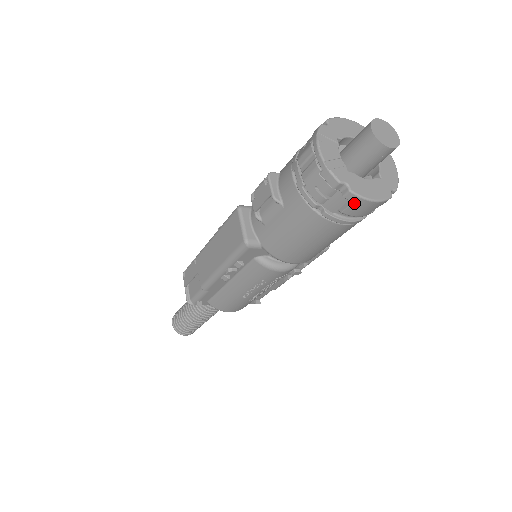
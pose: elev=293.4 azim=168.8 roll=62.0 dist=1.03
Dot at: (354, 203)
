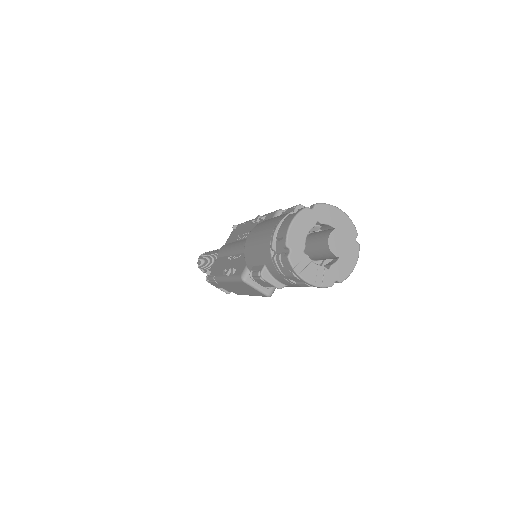
Dot at: occluded
